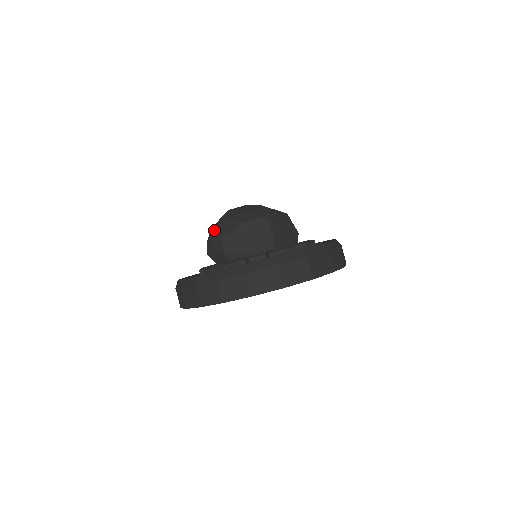
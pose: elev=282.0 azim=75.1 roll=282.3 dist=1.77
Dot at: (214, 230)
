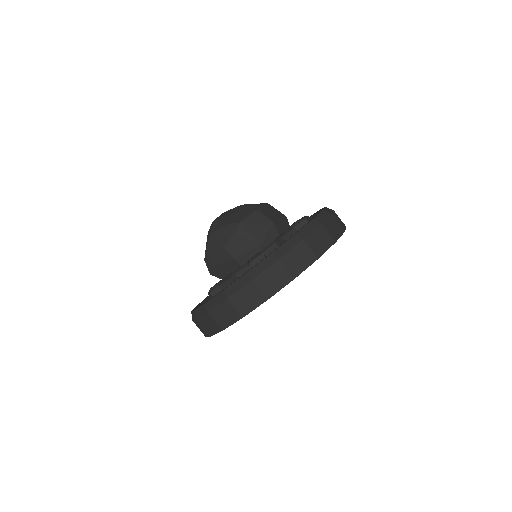
Dot at: (210, 245)
